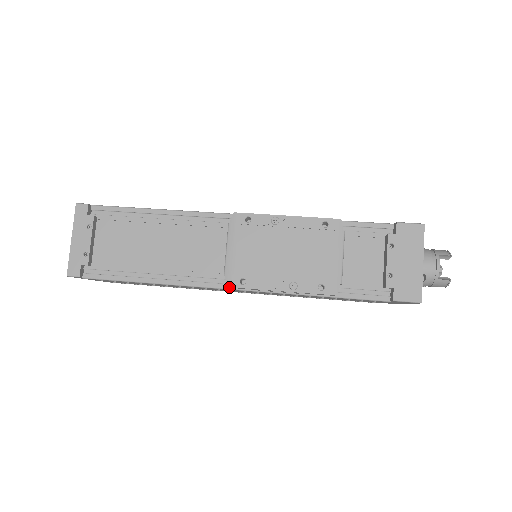
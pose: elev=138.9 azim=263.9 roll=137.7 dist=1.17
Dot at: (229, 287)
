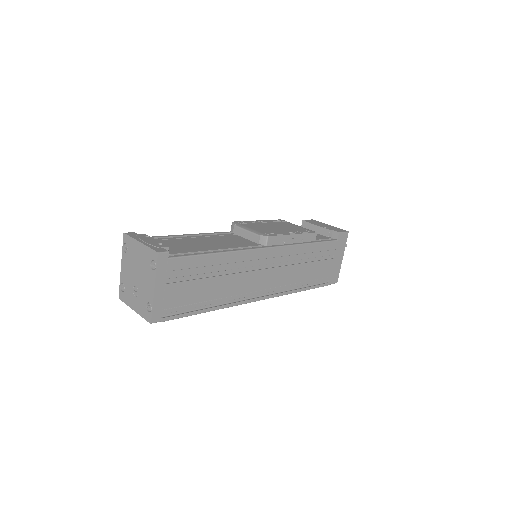
Dot at: (268, 239)
